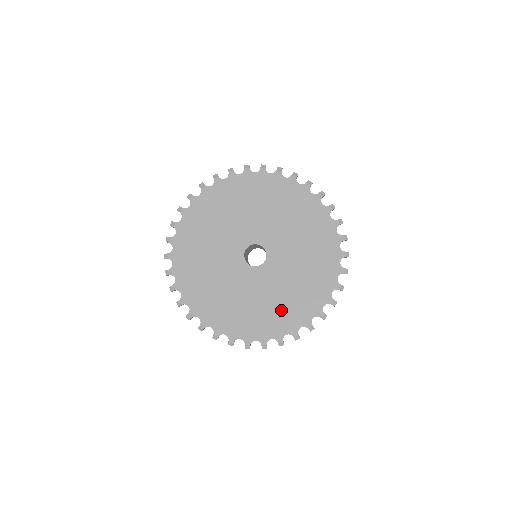
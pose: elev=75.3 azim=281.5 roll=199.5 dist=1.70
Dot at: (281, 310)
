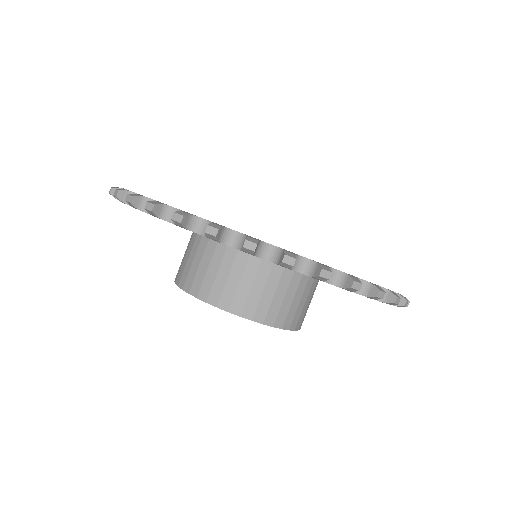
Dot at: occluded
